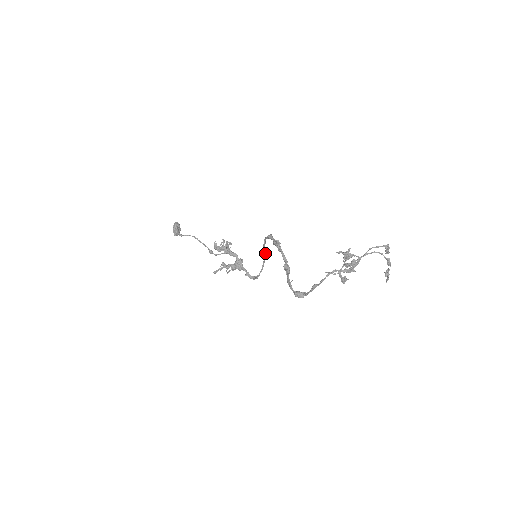
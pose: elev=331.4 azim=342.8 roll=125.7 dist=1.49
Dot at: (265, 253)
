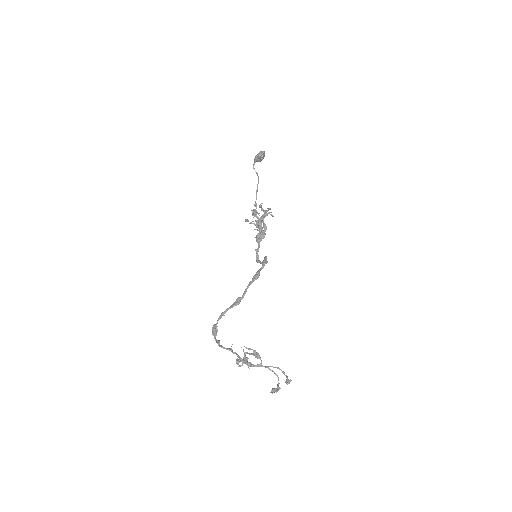
Dot at: occluded
